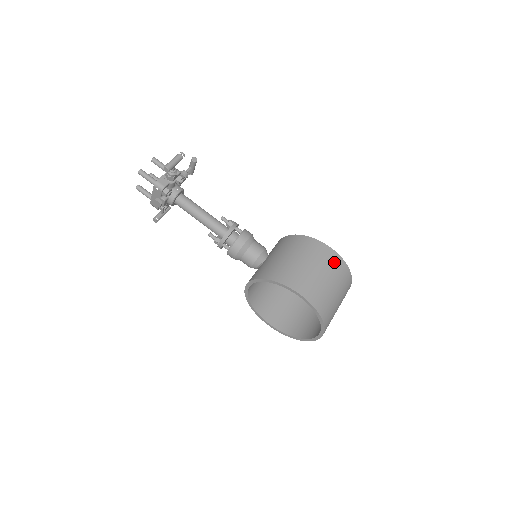
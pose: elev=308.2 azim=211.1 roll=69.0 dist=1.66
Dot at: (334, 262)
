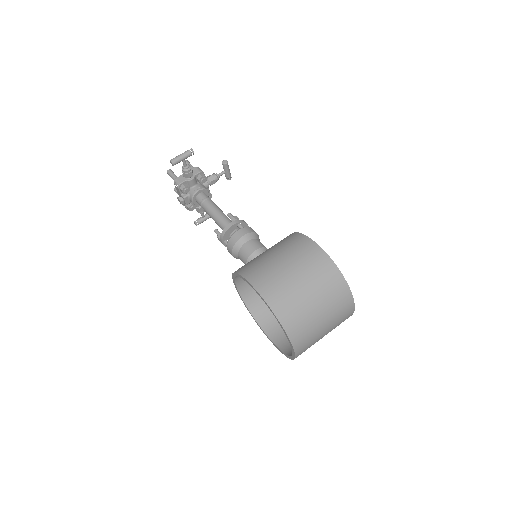
Dot at: (317, 261)
